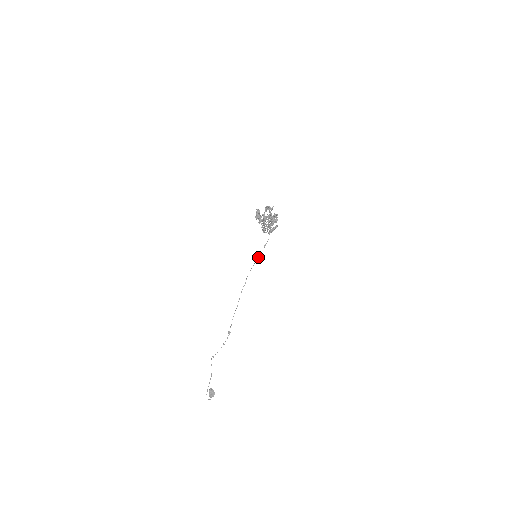
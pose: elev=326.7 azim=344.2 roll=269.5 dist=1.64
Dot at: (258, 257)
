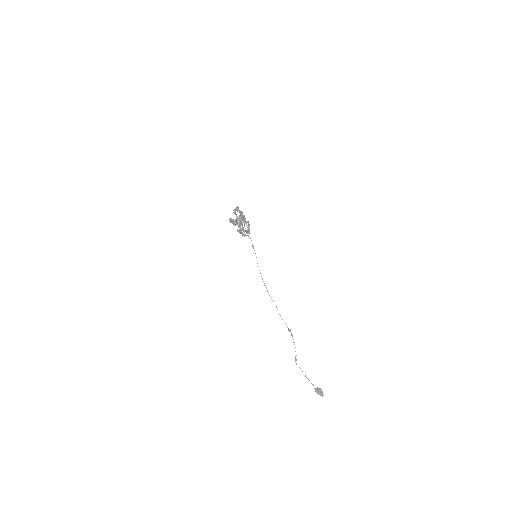
Dot at: occluded
